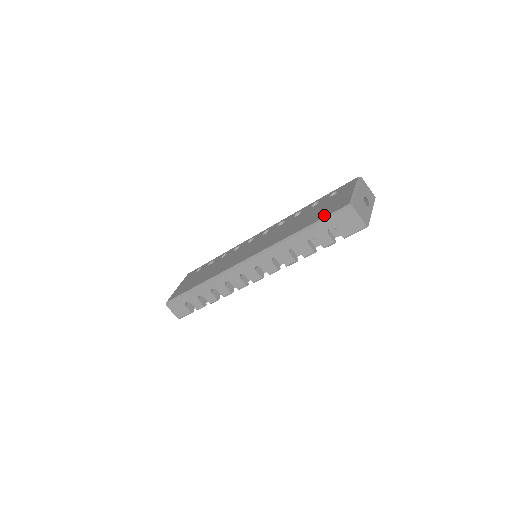
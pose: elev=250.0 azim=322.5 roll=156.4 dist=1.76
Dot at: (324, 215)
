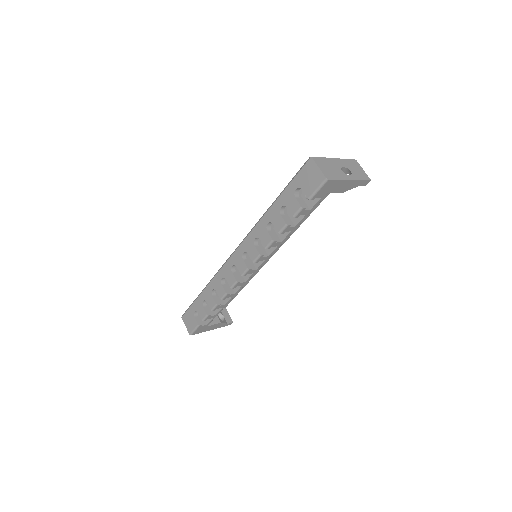
Dot at: occluded
